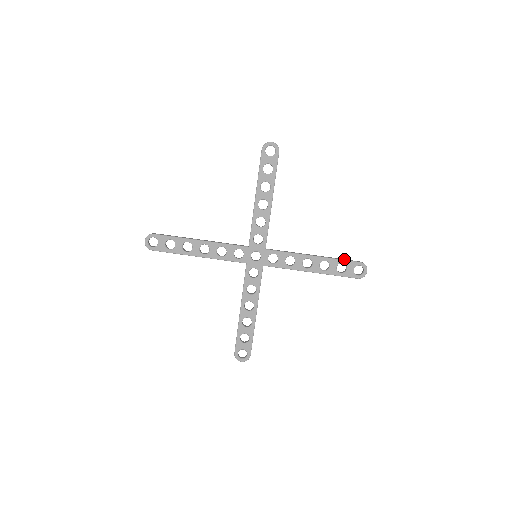
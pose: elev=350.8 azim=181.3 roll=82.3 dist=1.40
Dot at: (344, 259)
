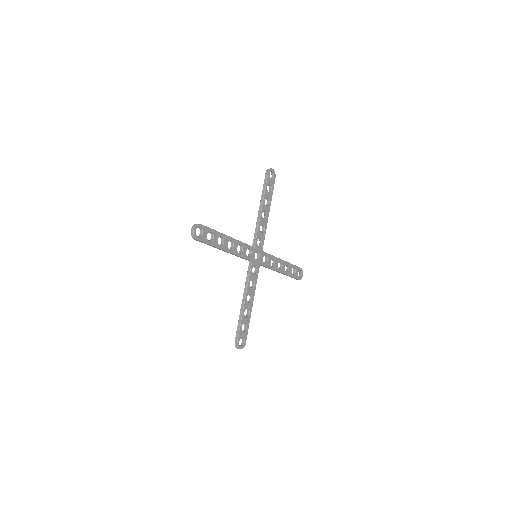
Dot at: (294, 265)
